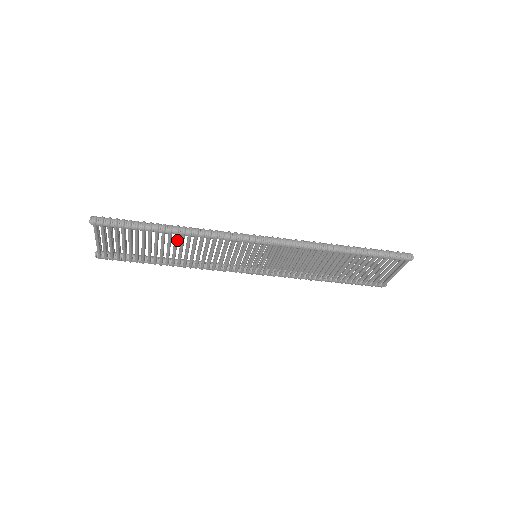
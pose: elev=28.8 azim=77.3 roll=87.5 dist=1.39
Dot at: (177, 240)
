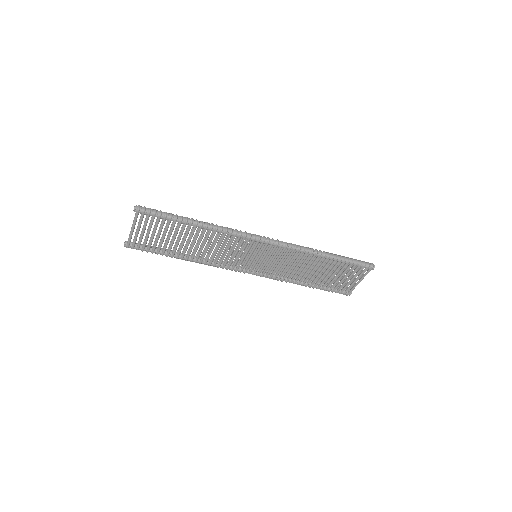
Dot at: occluded
